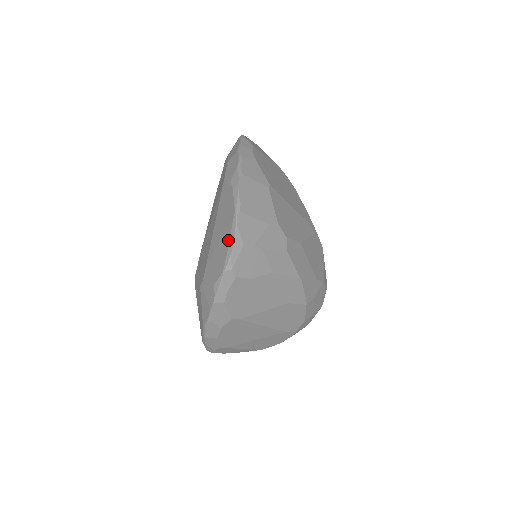
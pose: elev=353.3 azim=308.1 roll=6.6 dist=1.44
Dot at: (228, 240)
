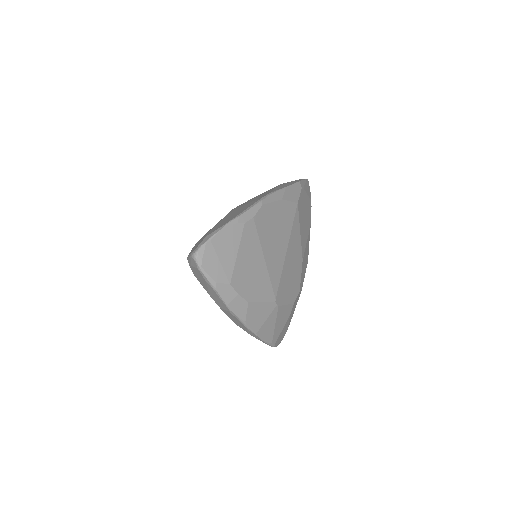
Dot at: occluded
